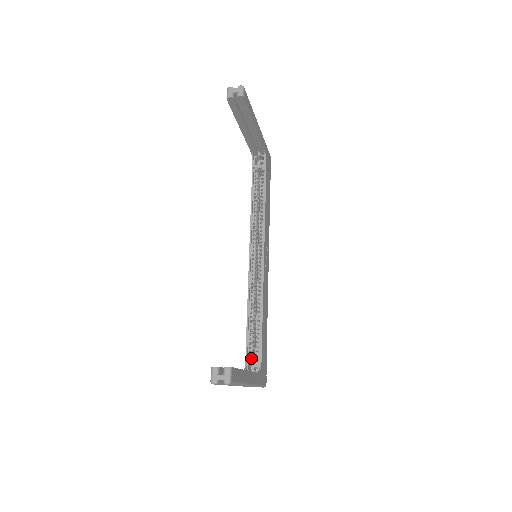
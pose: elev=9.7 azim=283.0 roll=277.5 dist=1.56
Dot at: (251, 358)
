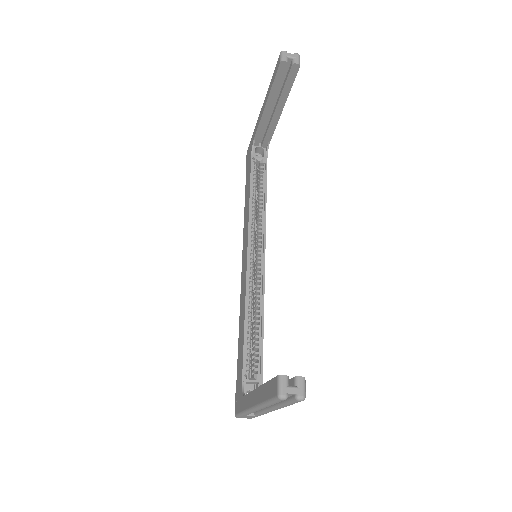
Dot at: (249, 378)
